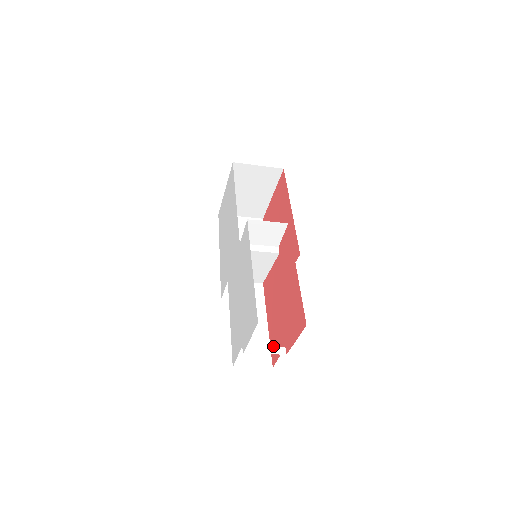
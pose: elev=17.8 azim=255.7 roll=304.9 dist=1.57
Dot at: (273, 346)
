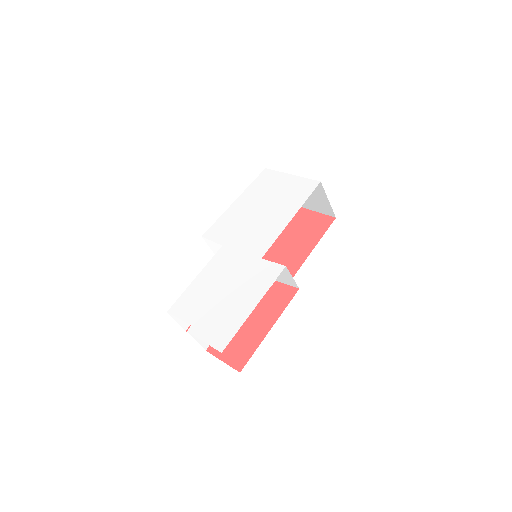
Dot at: occluded
